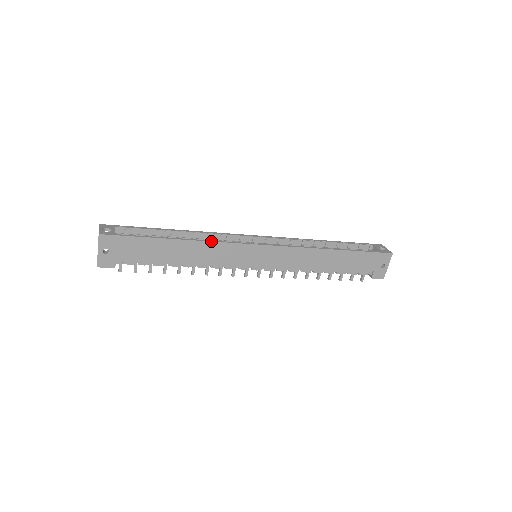
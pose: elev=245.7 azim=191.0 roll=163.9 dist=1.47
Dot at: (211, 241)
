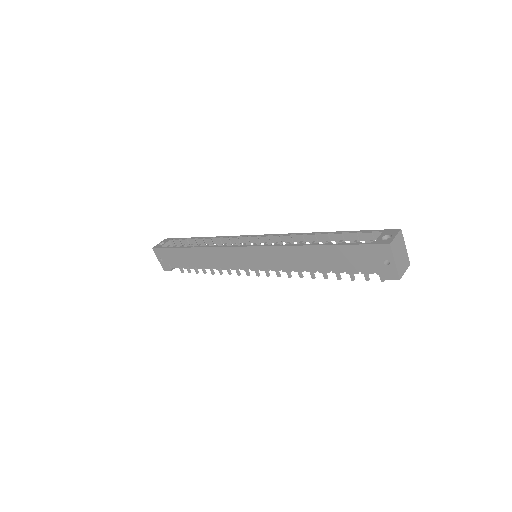
Dot at: (207, 247)
